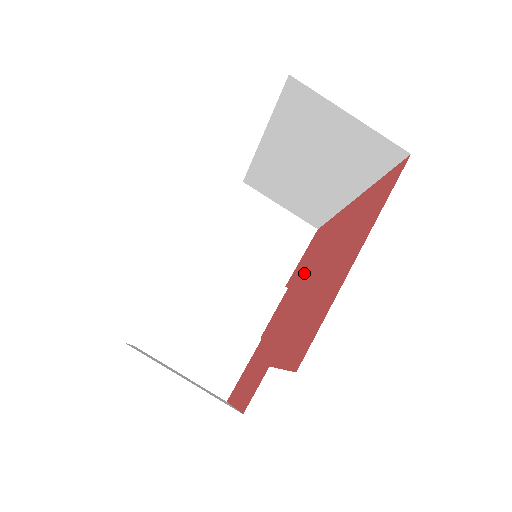
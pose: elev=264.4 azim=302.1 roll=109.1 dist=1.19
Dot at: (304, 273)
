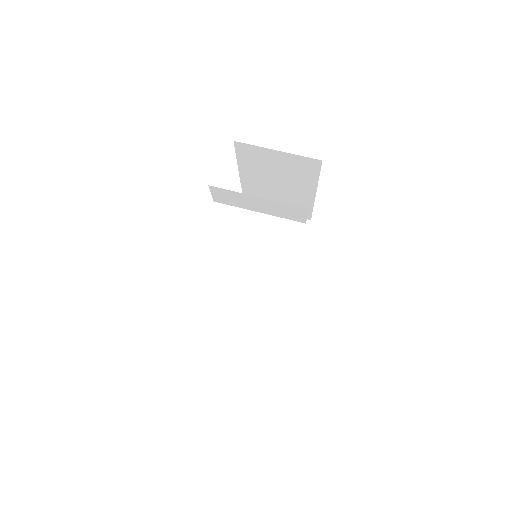
Dot at: occluded
